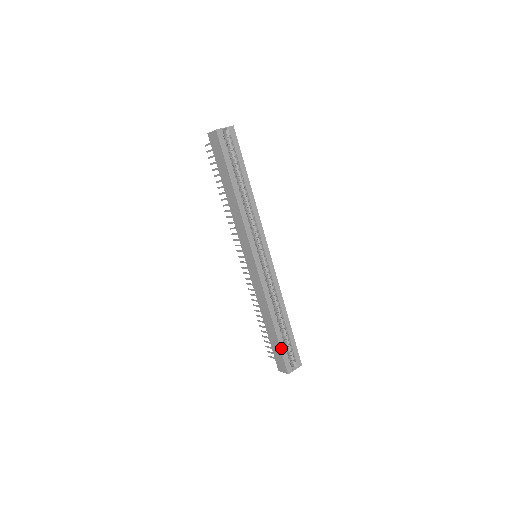
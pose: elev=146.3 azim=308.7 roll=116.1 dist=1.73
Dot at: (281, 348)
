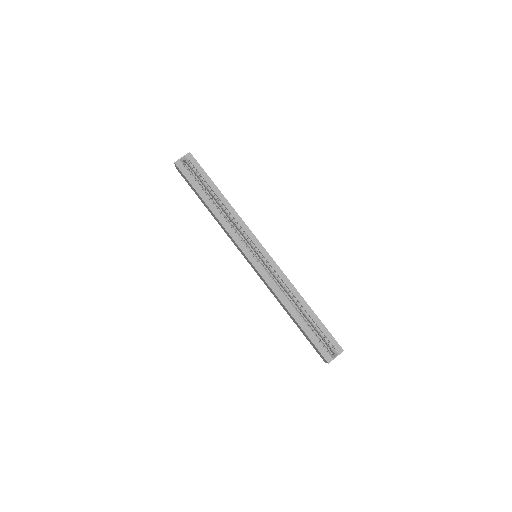
Dot at: (310, 338)
